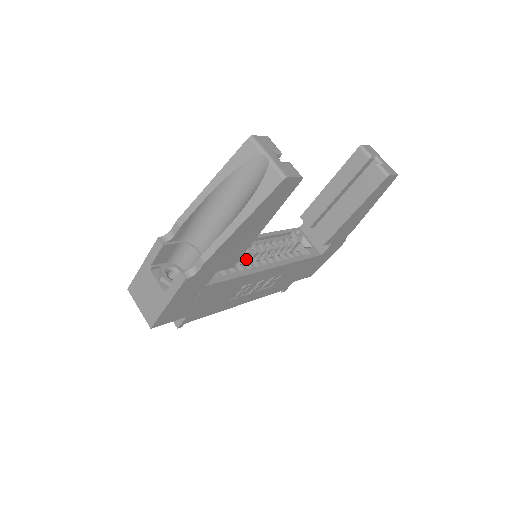
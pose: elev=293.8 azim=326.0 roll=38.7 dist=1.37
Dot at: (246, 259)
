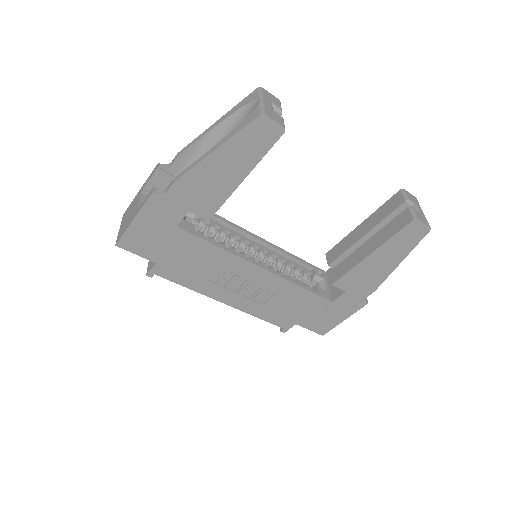
Dot at: (246, 256)
